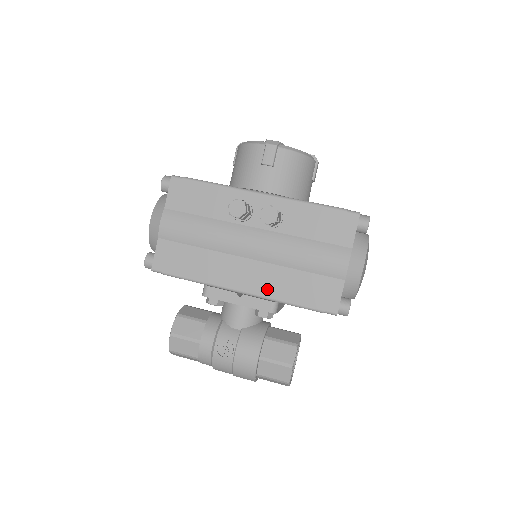
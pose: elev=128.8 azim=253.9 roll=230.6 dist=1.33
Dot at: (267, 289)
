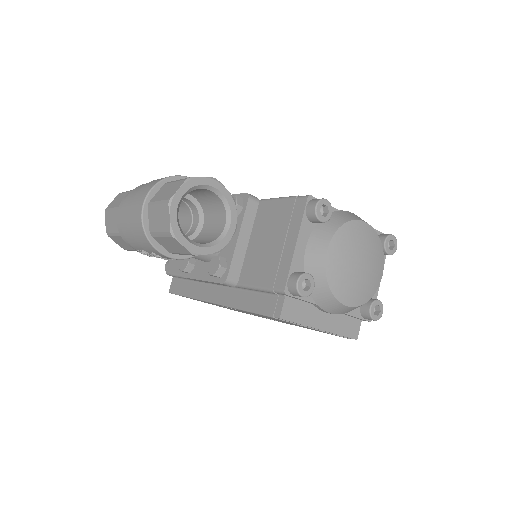
Dot at: occluded
